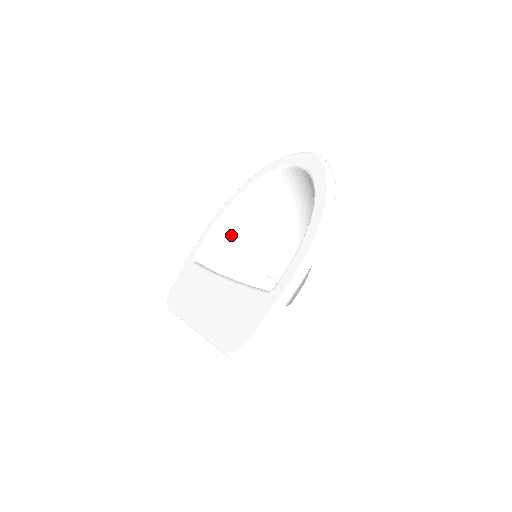
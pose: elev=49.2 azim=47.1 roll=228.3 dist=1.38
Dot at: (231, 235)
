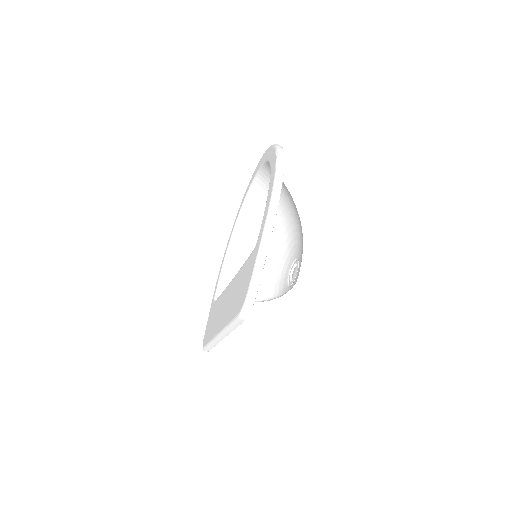
Dot at: (240, 266)
